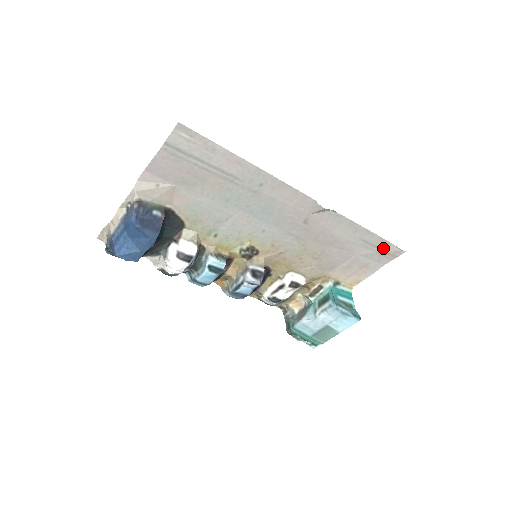
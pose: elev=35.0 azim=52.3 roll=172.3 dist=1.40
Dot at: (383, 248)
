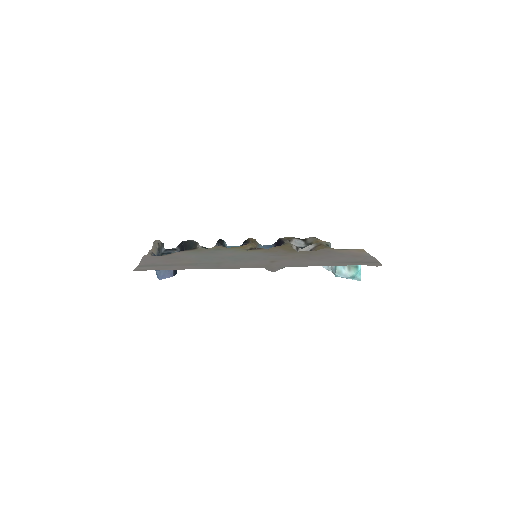
Dot at: (359, 263)
